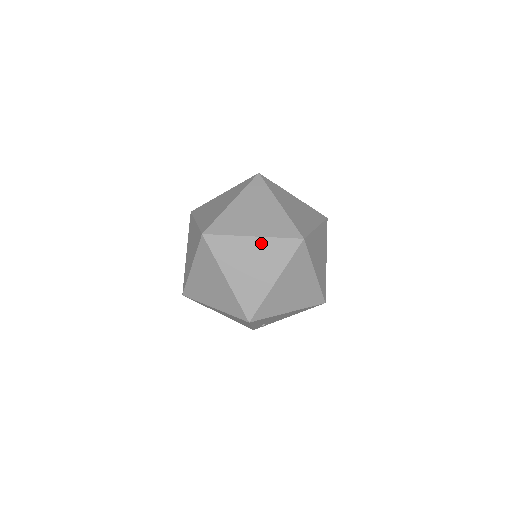
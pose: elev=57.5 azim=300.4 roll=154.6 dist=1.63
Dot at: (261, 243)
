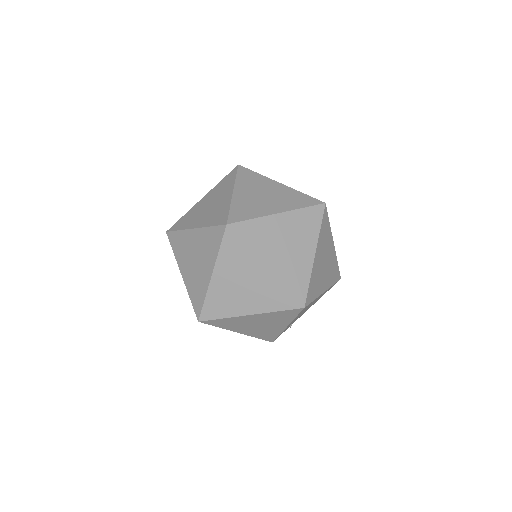
Dot at: (289, 218)
